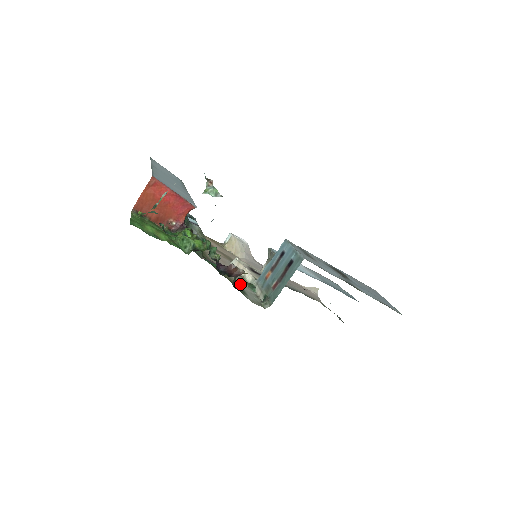
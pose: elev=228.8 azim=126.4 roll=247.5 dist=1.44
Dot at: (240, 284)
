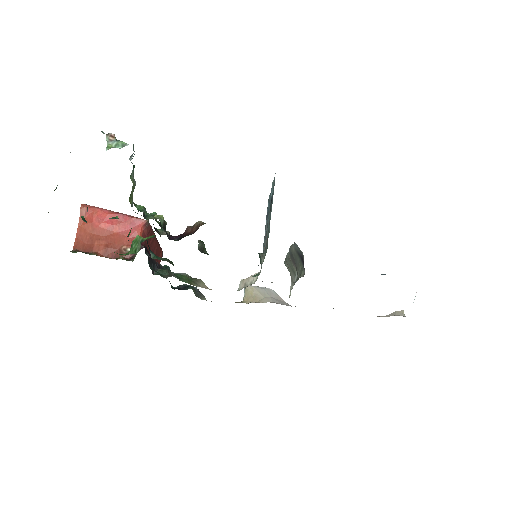
Dot at: occluded
